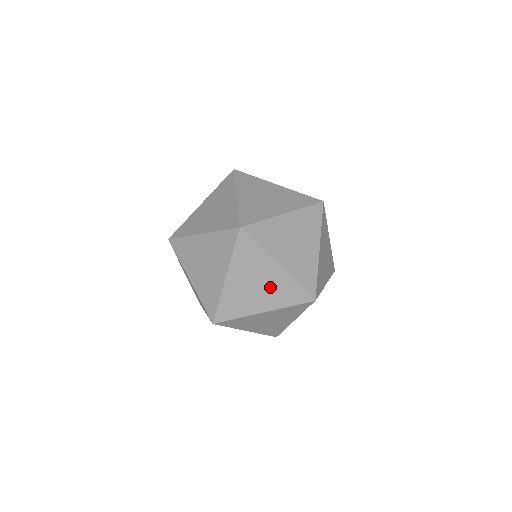
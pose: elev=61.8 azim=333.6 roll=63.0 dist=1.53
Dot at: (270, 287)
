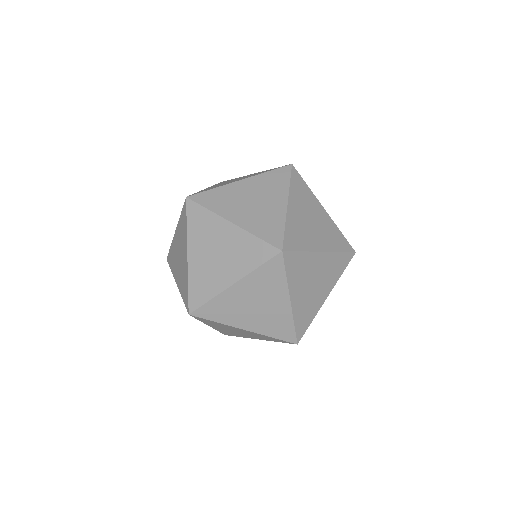
Dot at: (268, 313)
